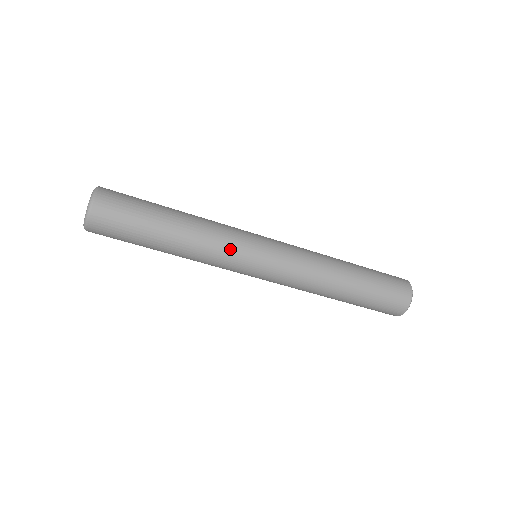
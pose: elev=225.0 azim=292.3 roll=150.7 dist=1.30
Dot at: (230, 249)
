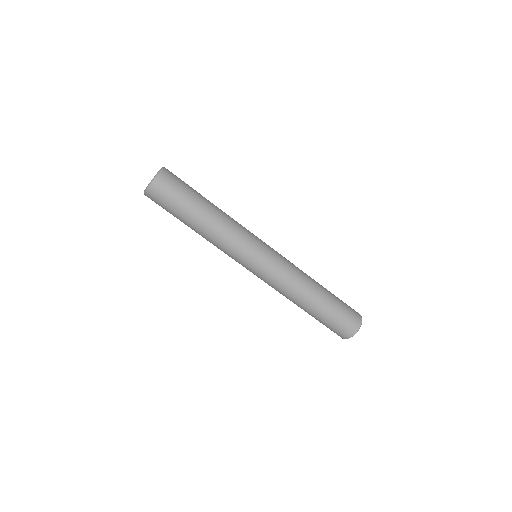
Dot at: (240, 243)
